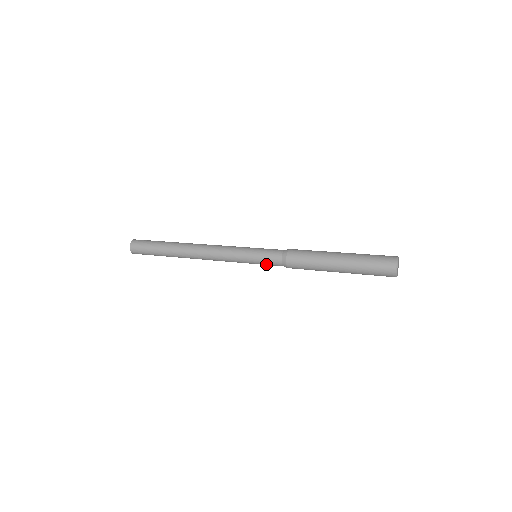
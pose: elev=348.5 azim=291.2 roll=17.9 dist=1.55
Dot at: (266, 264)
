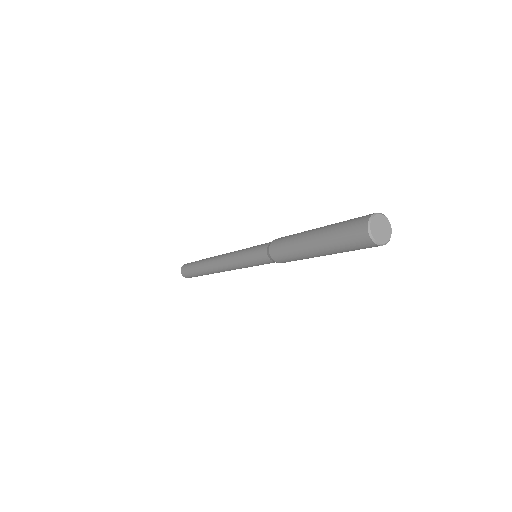
Dot at: (259, 262)
